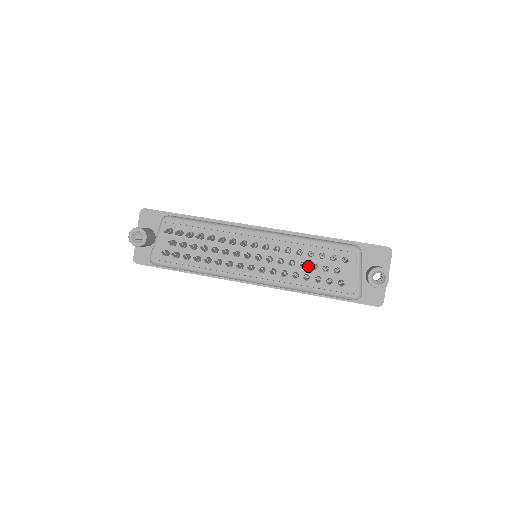
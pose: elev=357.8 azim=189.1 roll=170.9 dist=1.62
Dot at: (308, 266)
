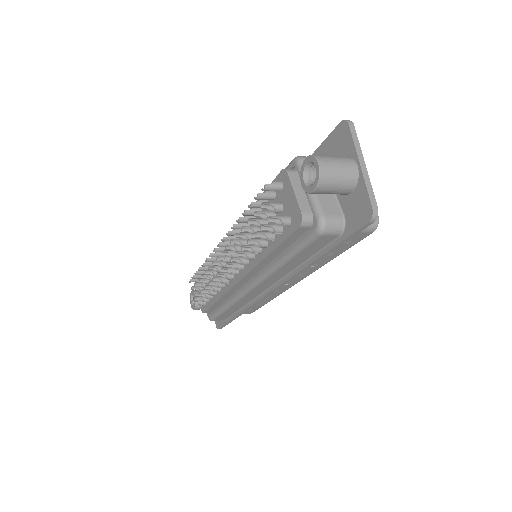
Dot at: occluded
